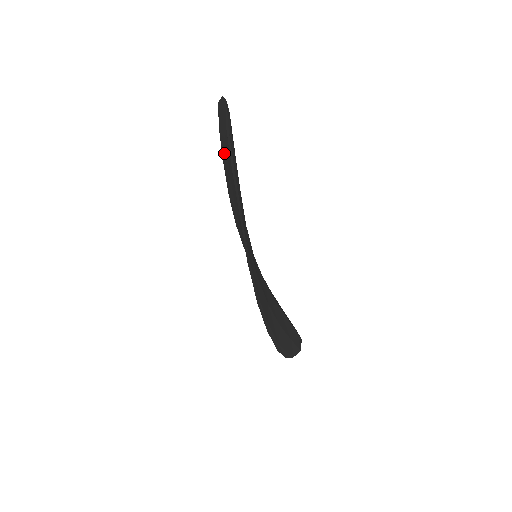
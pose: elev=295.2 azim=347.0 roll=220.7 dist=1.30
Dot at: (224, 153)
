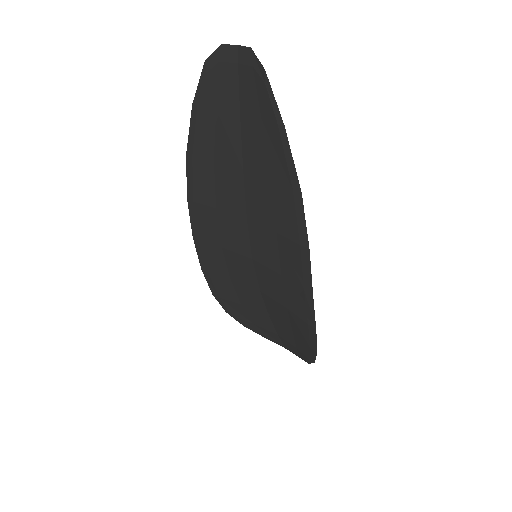
Dot at: (202, 134)
